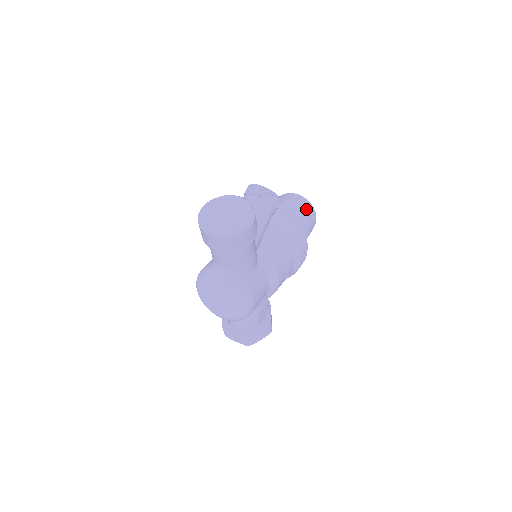
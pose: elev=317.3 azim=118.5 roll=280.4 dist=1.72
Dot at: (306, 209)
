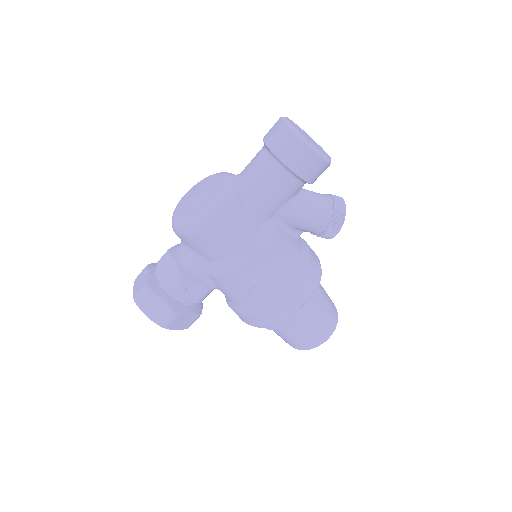
Dot at: (330, 316)
